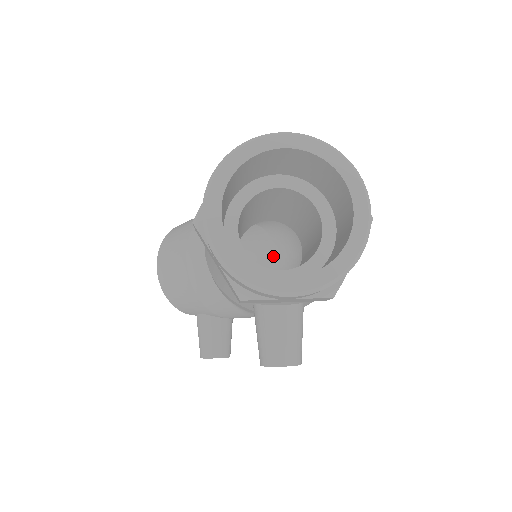
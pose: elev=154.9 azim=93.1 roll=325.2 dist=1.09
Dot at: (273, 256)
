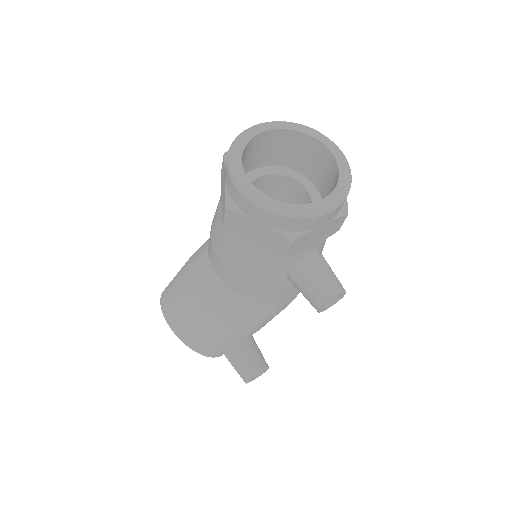
Dot at: occluded
